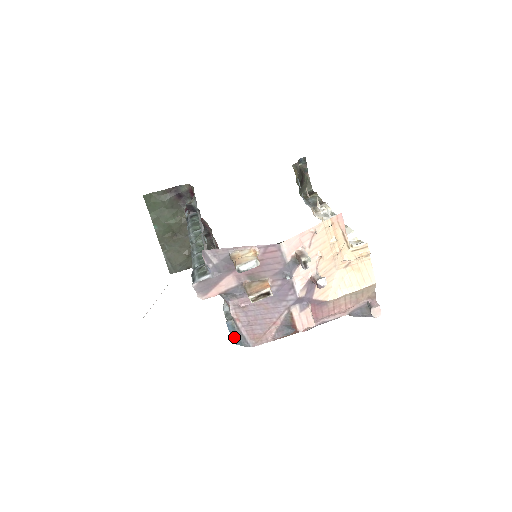
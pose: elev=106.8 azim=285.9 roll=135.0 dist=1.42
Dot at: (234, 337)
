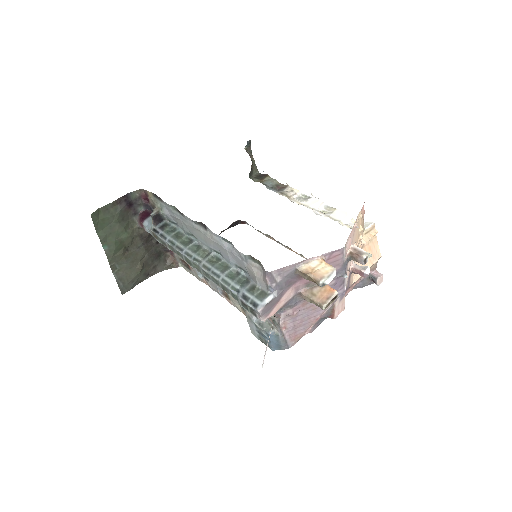
Dot at: (275, 345)
